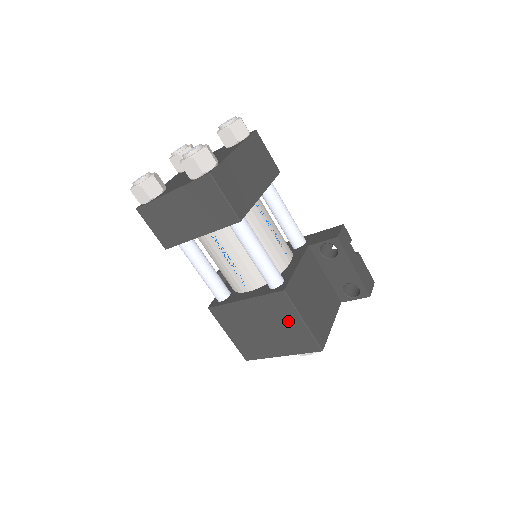
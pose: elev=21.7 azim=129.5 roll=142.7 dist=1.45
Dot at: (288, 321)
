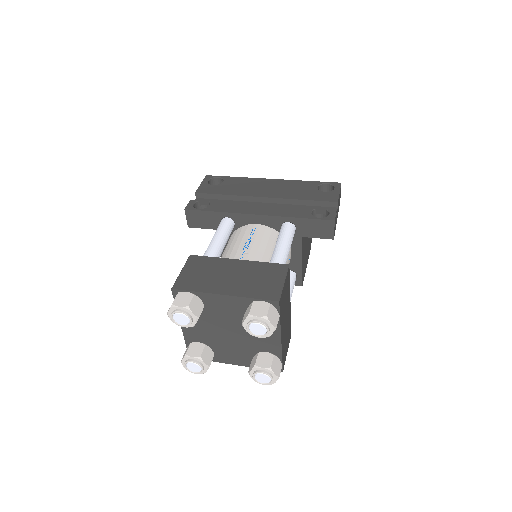
Dot at: occluded
